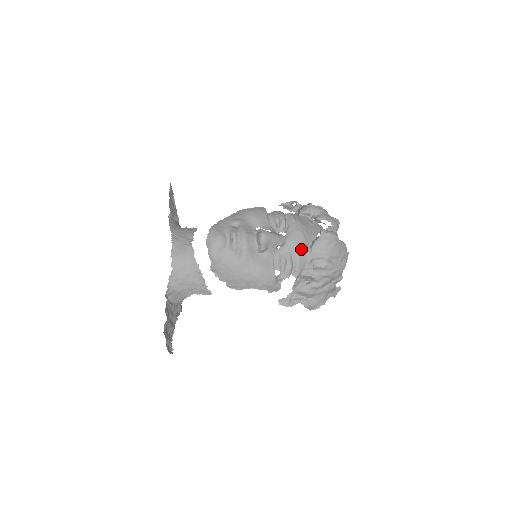
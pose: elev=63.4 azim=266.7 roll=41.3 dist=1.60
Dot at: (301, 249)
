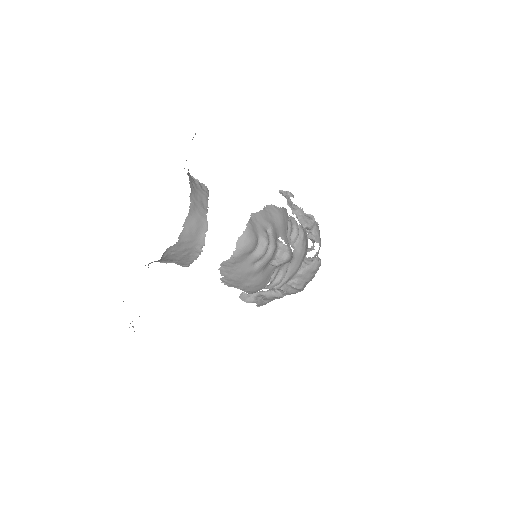
Dot at: (296, 270)
